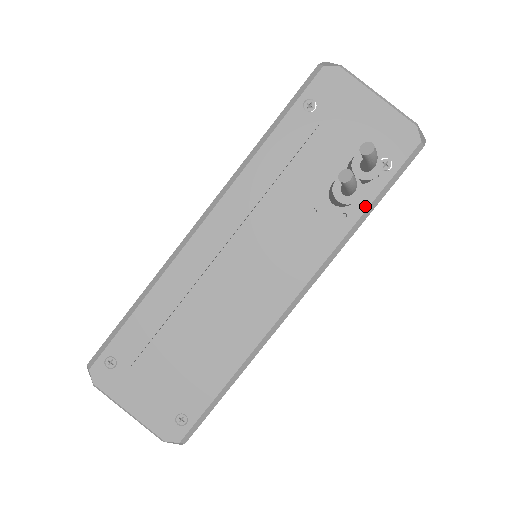
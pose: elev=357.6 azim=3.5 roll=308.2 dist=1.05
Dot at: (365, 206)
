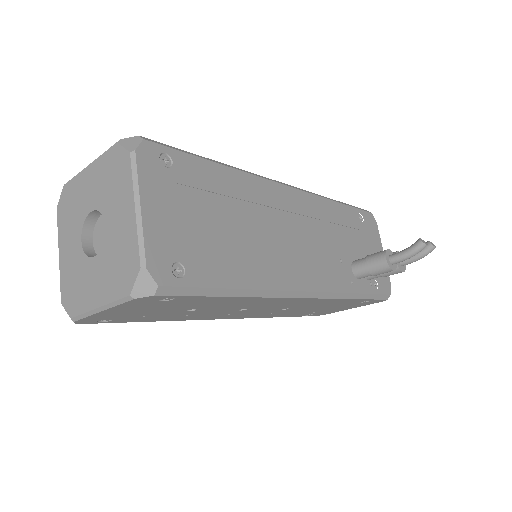
Dot at: (361, 291)
